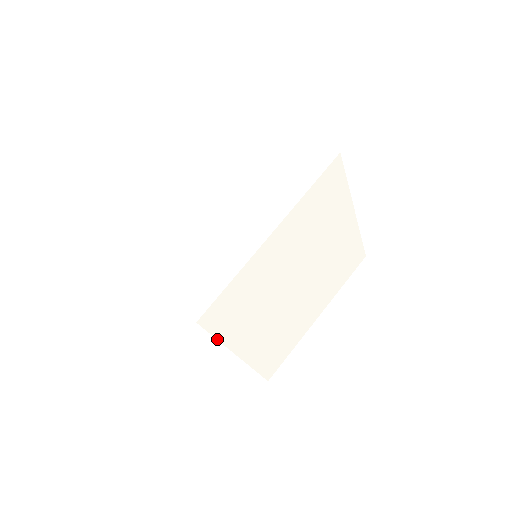
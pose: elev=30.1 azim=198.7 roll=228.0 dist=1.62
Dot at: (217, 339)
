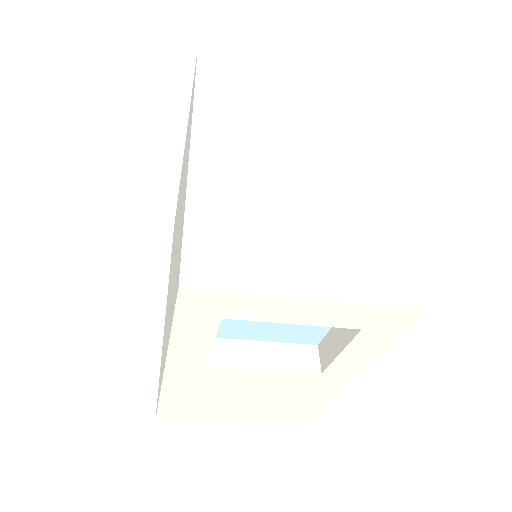
Dot at: (387, 347)
